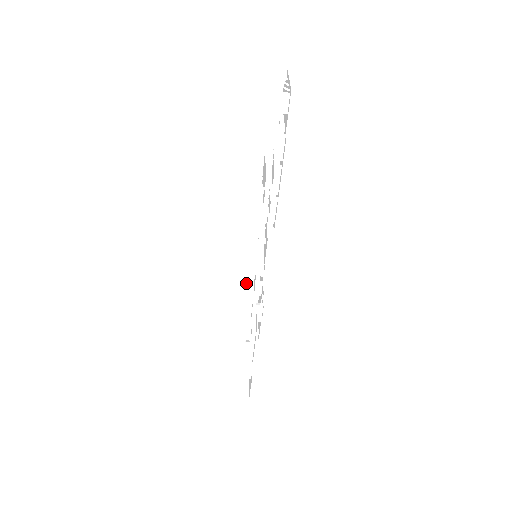
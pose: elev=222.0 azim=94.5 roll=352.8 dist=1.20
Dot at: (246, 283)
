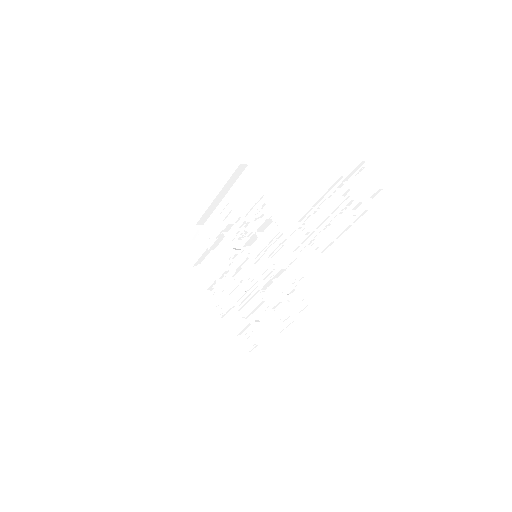
Dot at: (198, 262)
